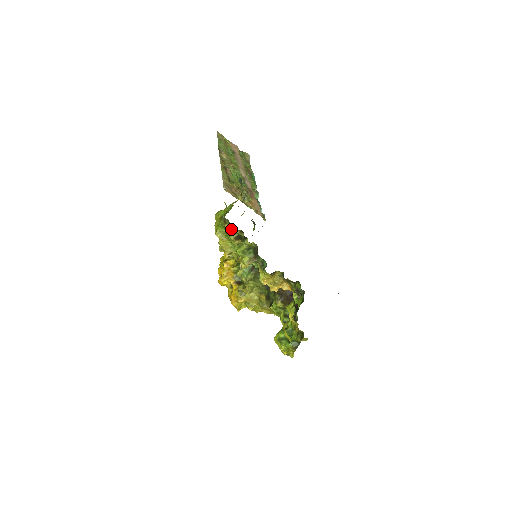
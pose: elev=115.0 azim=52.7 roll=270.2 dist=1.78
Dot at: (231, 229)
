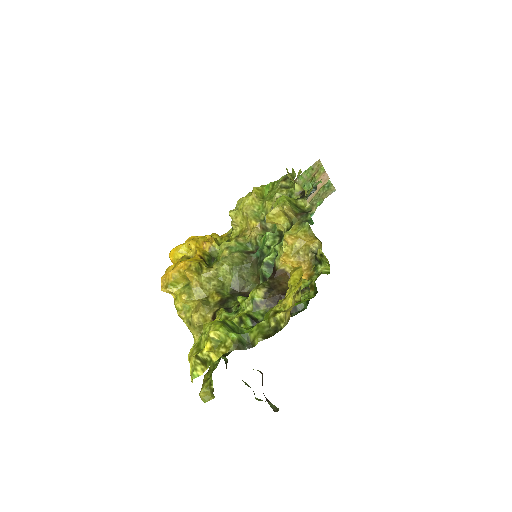
Dot at: (286, 188)
